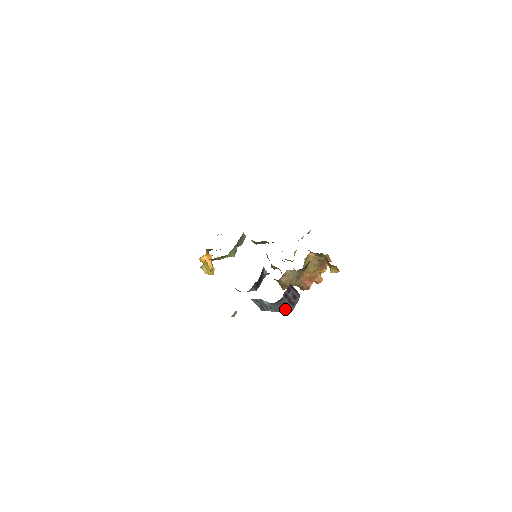
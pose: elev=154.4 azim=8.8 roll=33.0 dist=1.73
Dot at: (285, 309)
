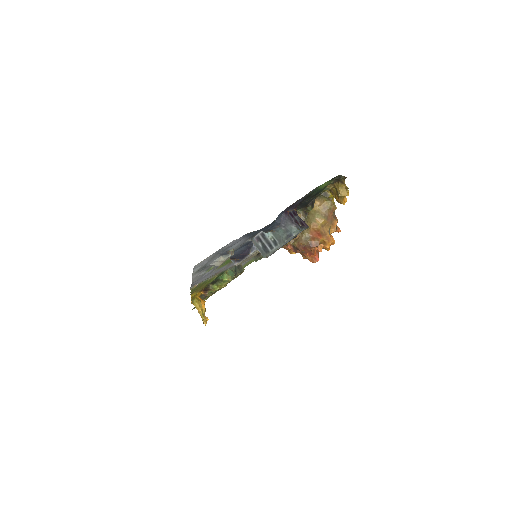
Dot at: (292, 231)
